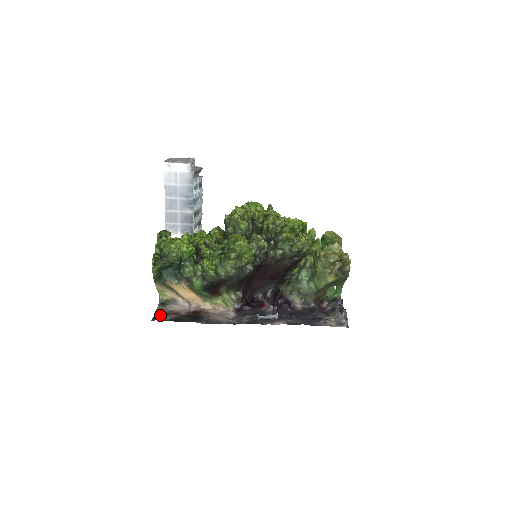
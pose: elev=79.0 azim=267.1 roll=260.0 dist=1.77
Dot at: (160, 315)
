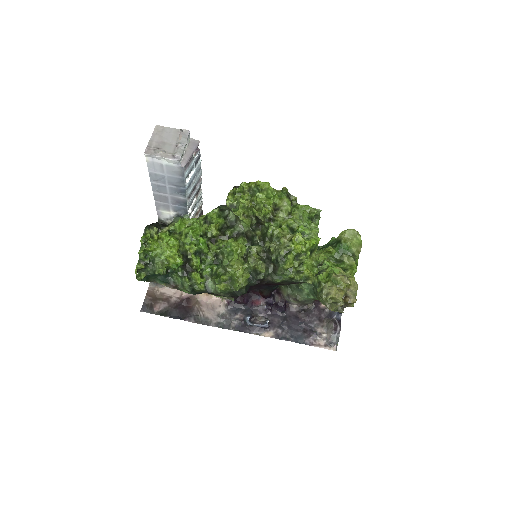
Dot at: (150, 302)
